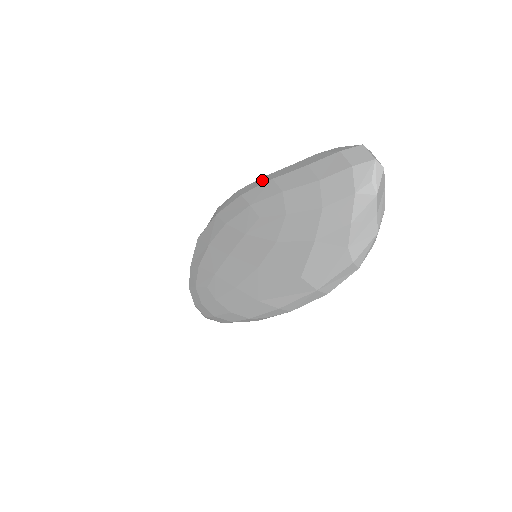
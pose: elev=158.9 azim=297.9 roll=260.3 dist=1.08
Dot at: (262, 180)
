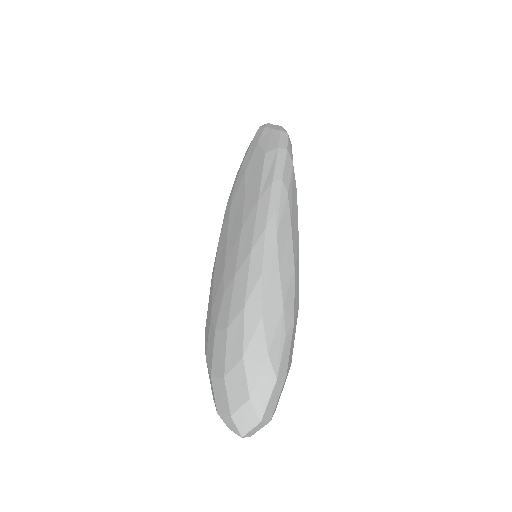
Dot at: occluded
